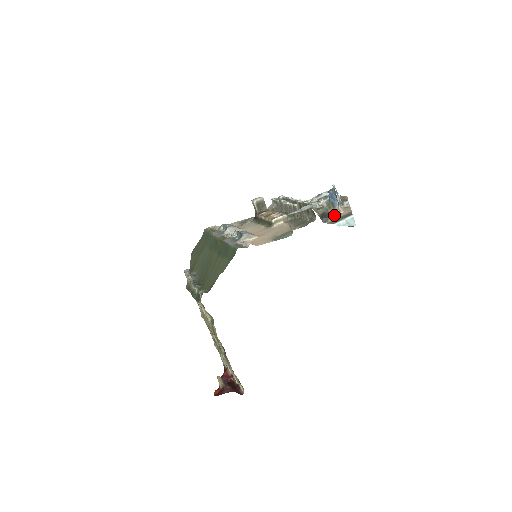
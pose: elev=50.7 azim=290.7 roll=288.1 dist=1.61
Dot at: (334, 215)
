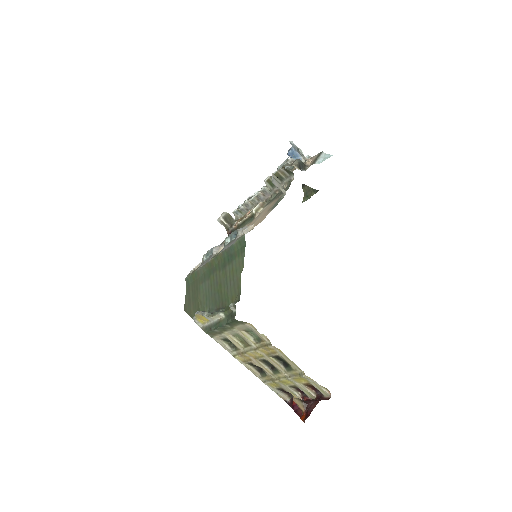
Dot at: (308, 163)
